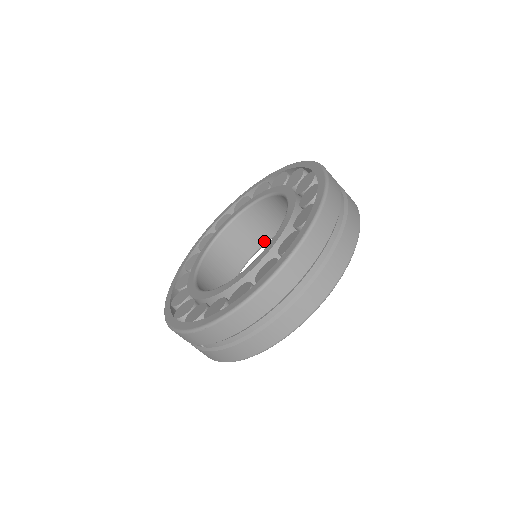
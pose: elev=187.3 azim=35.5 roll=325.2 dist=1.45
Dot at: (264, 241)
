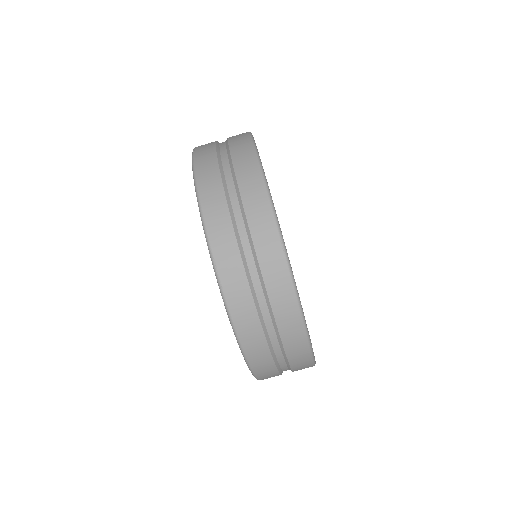
Dot at: occluded
